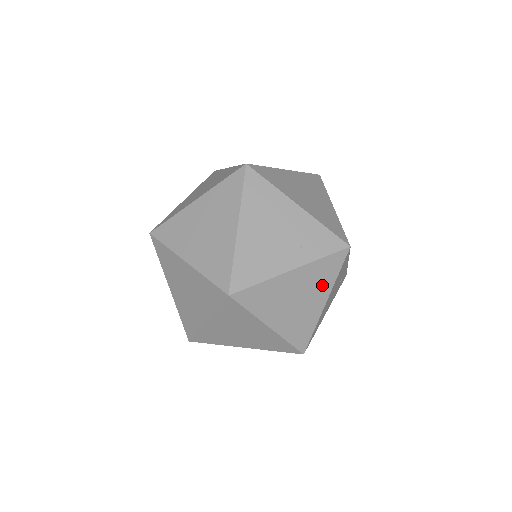
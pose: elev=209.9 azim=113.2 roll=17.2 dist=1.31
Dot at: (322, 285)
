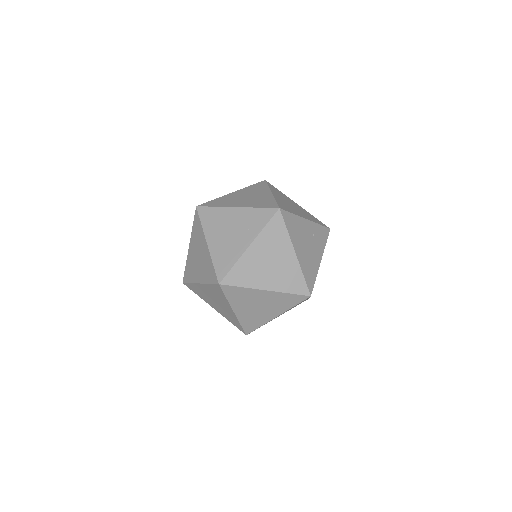
Dot at: (281, 243)
